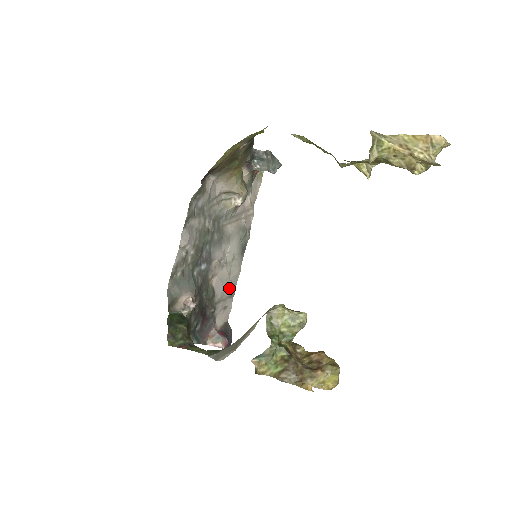
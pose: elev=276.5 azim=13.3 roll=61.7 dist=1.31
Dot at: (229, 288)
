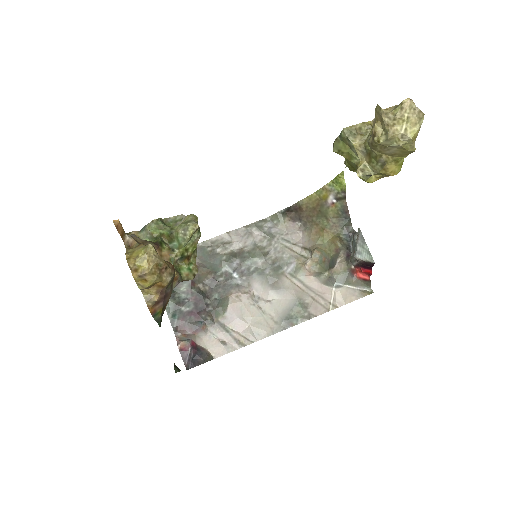
Dot at: (244, 333)
